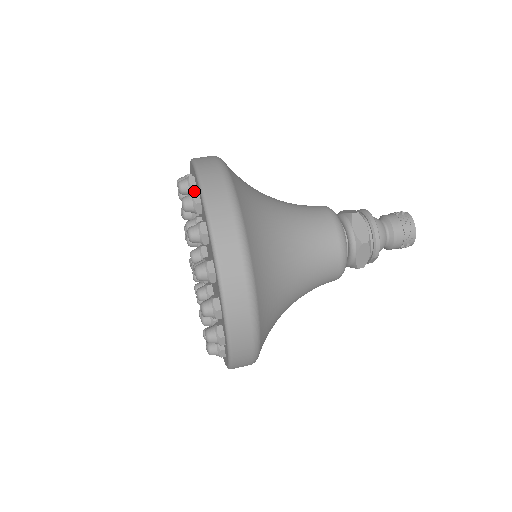
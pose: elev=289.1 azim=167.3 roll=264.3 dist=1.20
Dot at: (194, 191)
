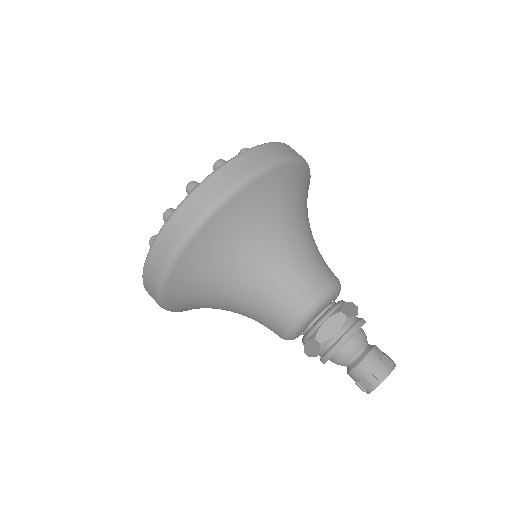
Dot at: occluded
